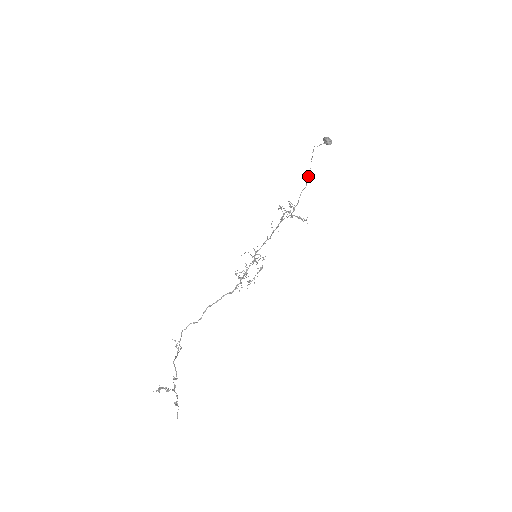
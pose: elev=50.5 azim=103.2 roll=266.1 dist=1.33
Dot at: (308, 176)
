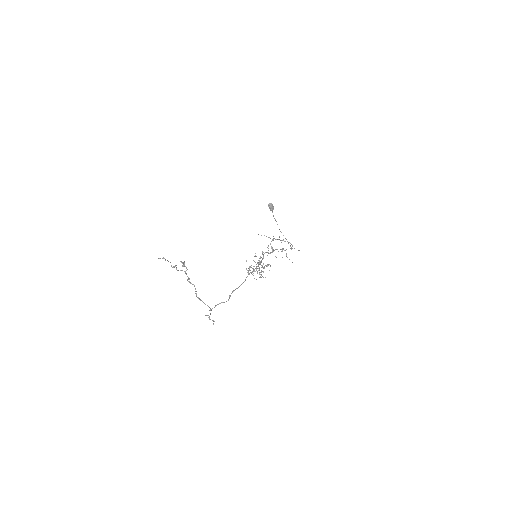
Dot at: occluded
